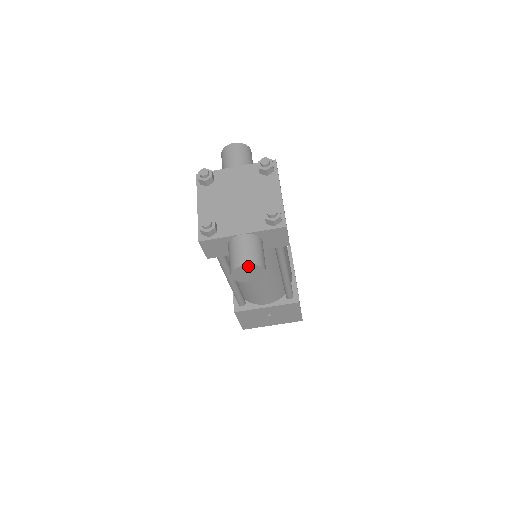
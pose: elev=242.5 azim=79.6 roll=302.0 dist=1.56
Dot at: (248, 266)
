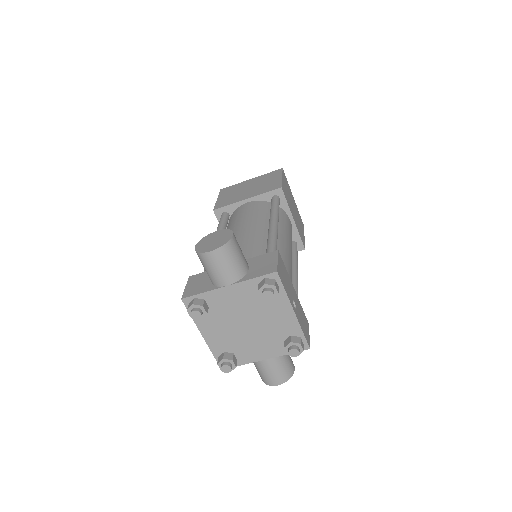
Dot at: (280, 383)
